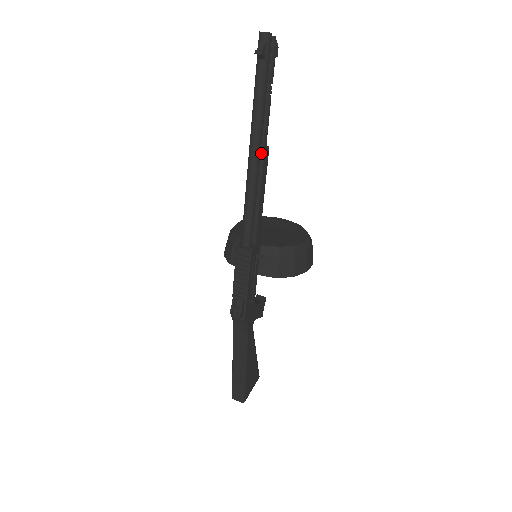
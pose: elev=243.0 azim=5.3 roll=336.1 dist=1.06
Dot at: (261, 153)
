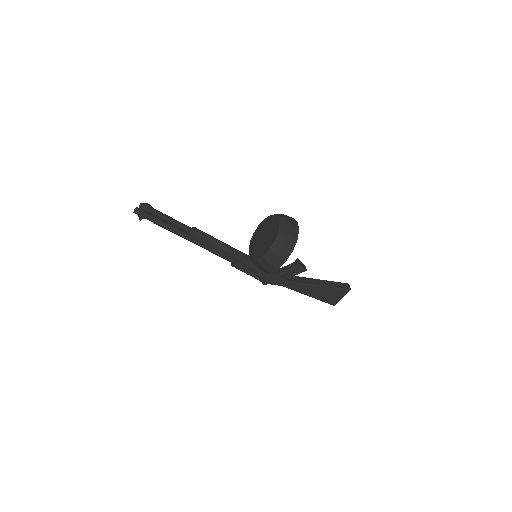
Dot at: (191, 237)
